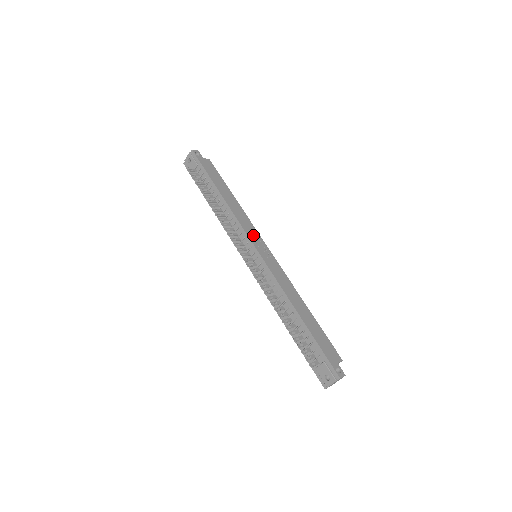
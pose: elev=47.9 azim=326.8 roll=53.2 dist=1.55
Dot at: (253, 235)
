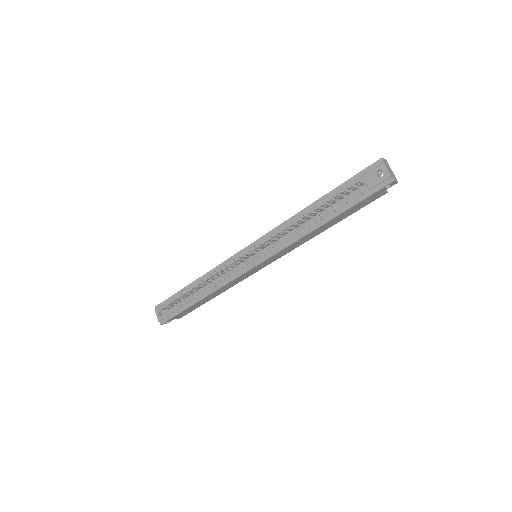
Dot at: occluded
